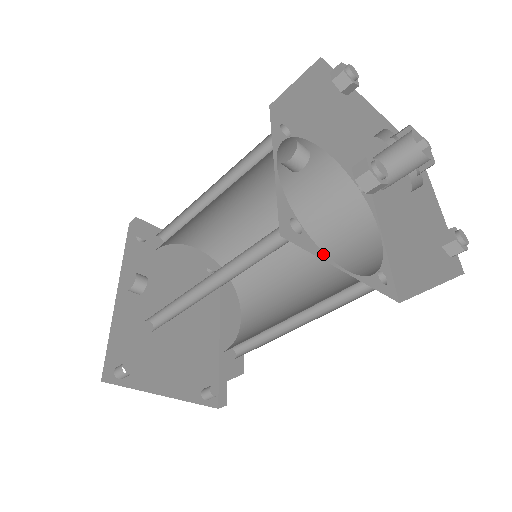
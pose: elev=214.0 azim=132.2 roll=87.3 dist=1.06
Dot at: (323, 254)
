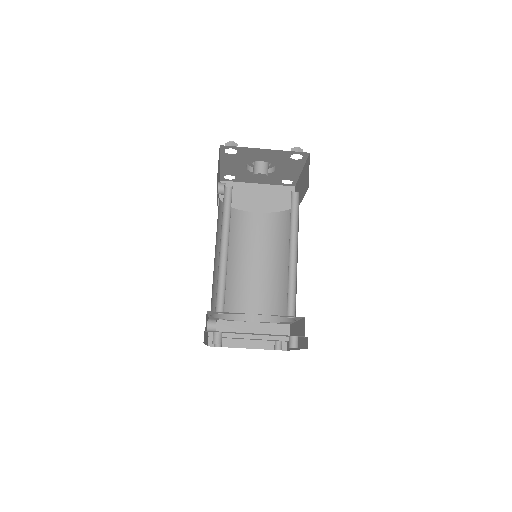
Dot at: occluded
